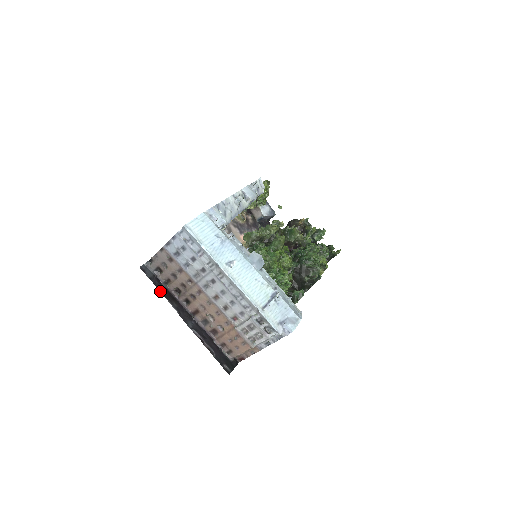
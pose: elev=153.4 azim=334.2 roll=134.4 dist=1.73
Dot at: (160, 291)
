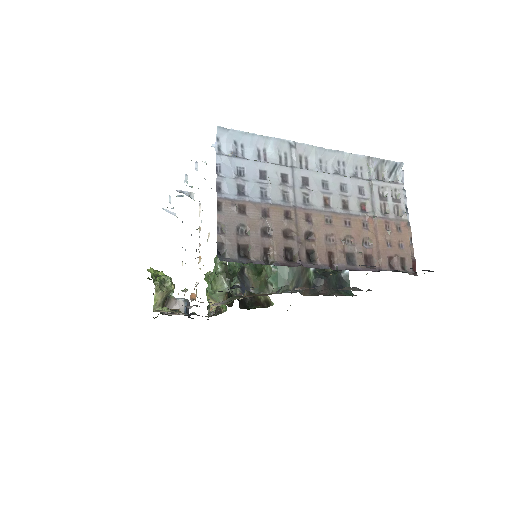
Dot at: occluded
